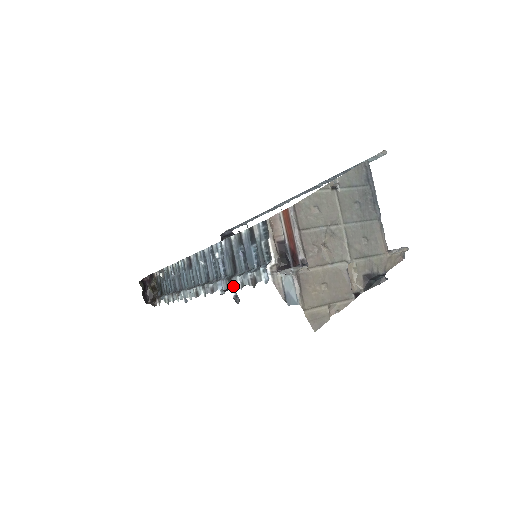
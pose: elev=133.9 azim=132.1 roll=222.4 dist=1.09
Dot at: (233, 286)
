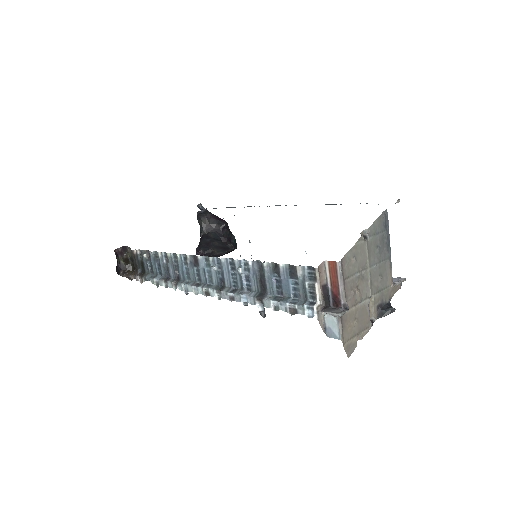
Dot at: (264, 306)
